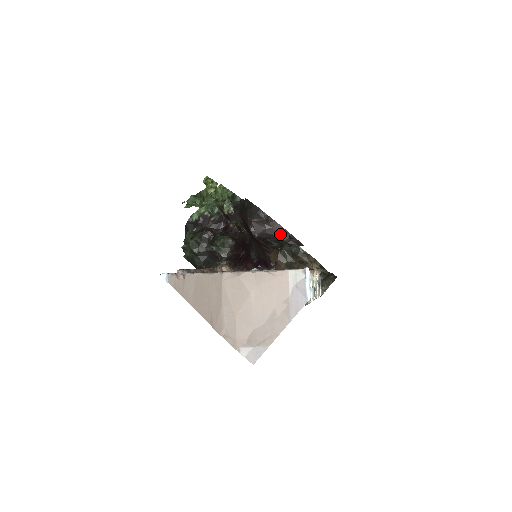
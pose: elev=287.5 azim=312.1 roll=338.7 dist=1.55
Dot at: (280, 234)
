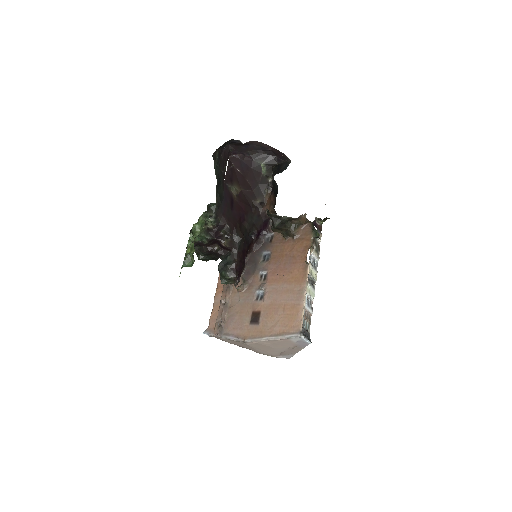
Dot at: (262, 148)
